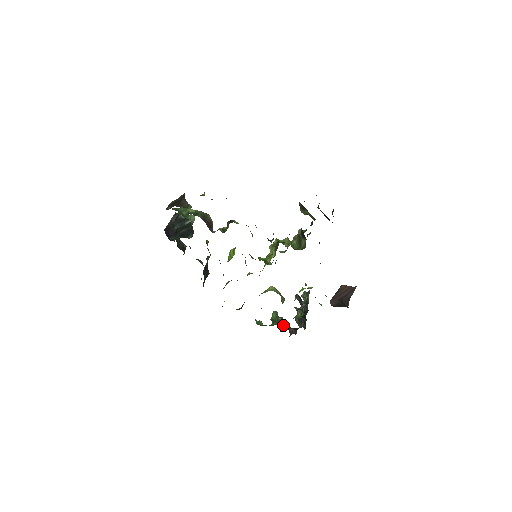
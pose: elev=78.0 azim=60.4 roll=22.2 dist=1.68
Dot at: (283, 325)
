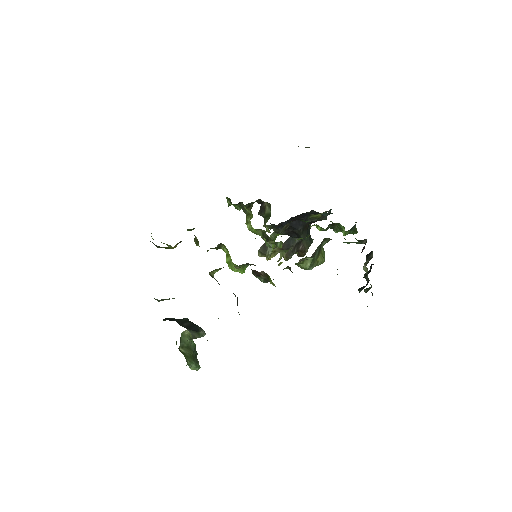
Dot at: occluded
